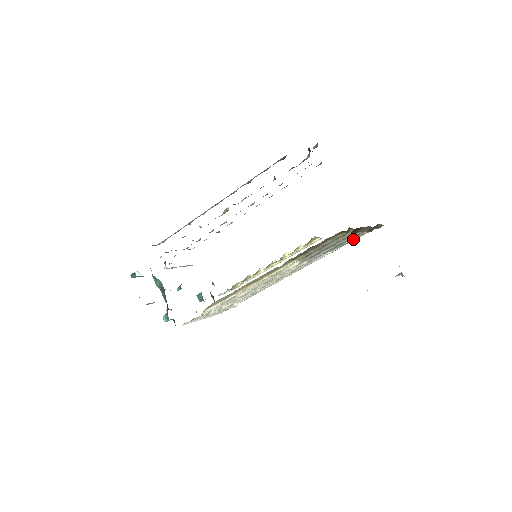
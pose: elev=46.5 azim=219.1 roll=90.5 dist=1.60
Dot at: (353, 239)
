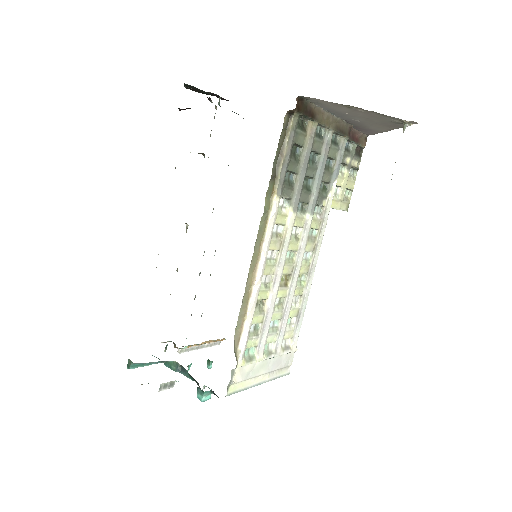
Dot at: (338, 159)
